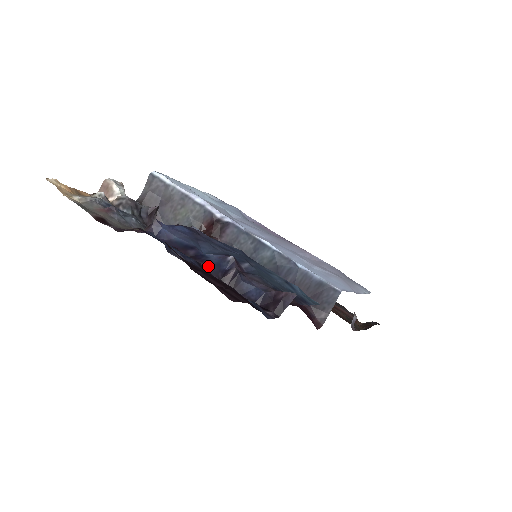
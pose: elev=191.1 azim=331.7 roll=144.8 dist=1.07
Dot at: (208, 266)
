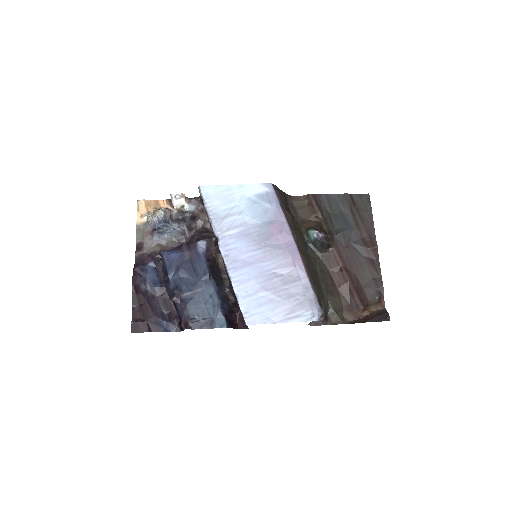
Dot at: (167, 290)
